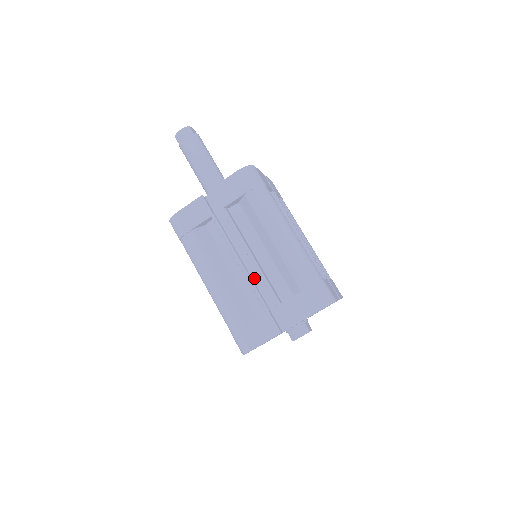
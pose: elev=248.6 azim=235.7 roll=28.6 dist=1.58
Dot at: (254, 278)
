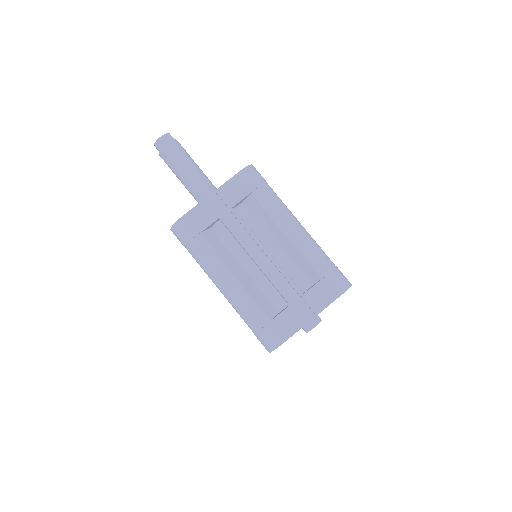
Dot at: (270, 274)
